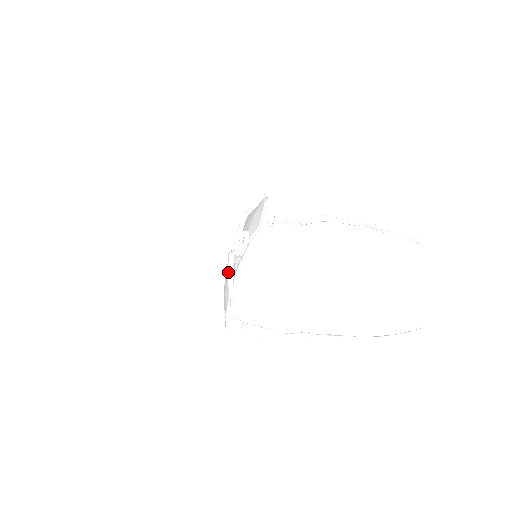
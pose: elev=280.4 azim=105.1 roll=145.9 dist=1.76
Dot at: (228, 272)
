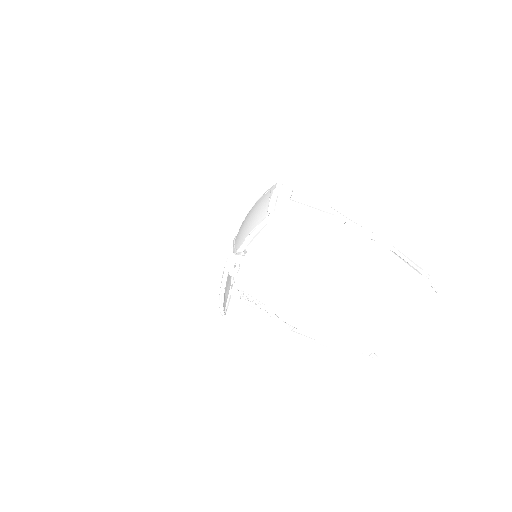
Dot at: (219, 304)
